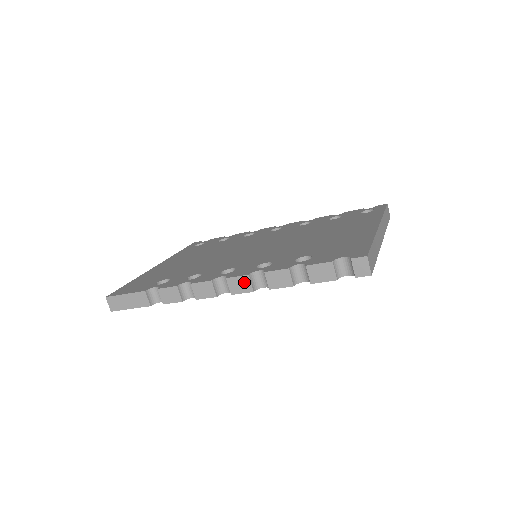
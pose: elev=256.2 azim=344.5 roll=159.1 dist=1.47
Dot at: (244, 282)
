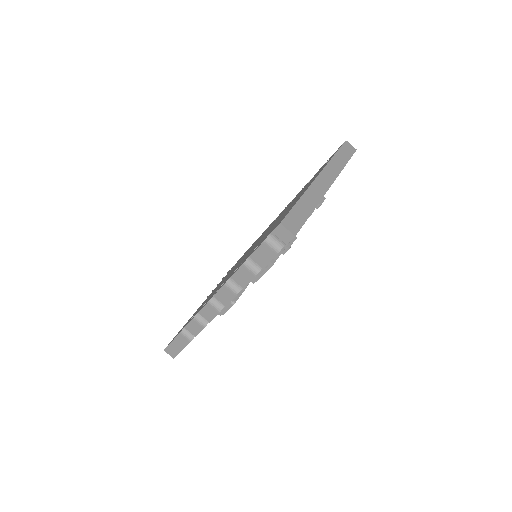
Dot at: (225, 292)
